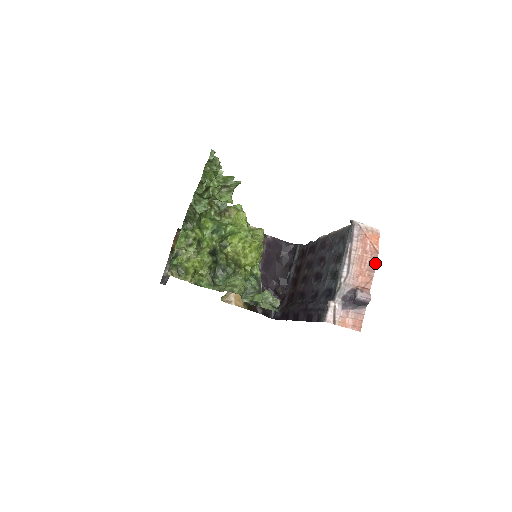
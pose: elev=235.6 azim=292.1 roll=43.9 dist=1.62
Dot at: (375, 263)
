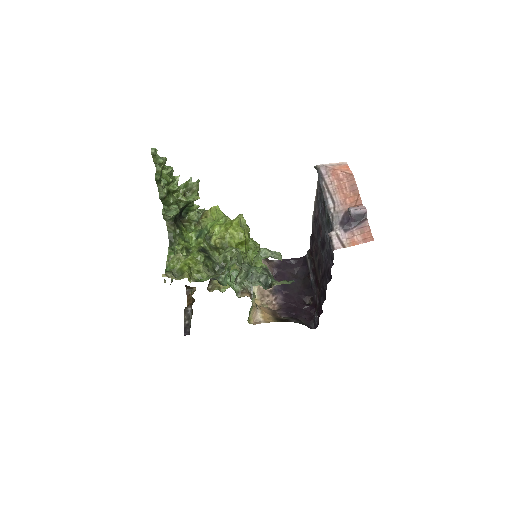
Dot at: (354, 183)
